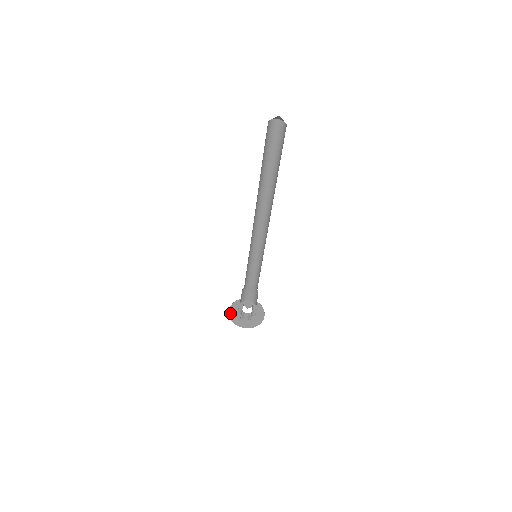
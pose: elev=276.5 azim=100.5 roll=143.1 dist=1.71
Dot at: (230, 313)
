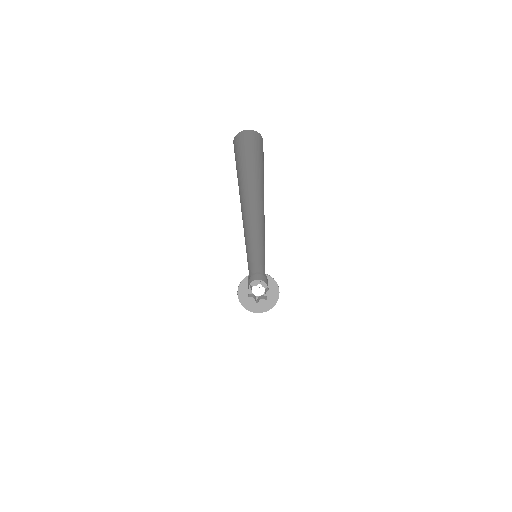
Dot at: (241, 285)
